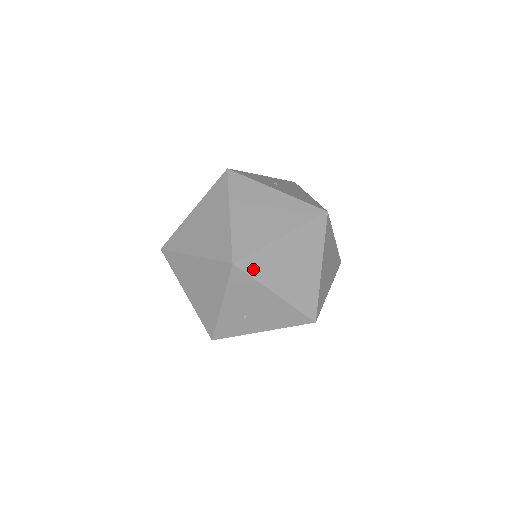
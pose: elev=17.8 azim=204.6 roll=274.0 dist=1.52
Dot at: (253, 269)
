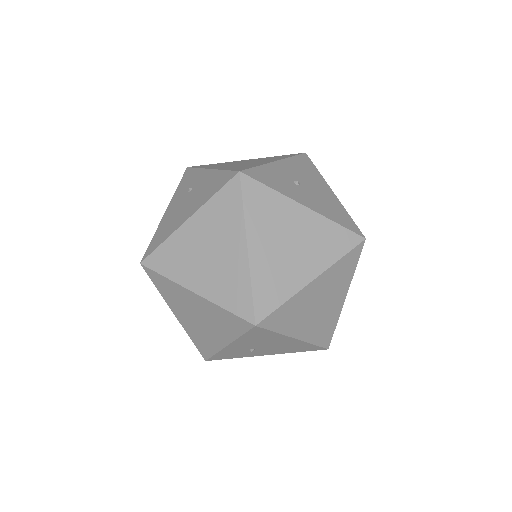
Dot at: (277, 323)
